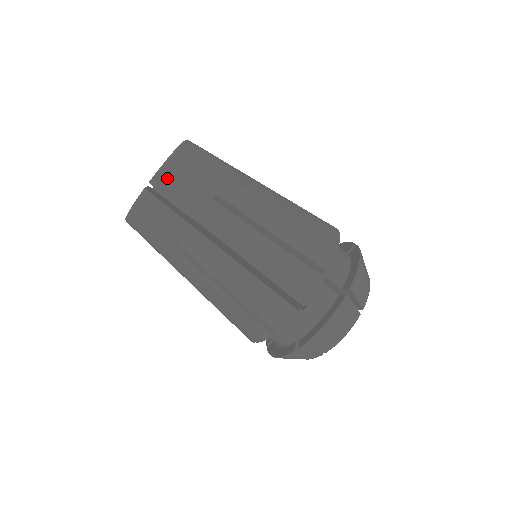
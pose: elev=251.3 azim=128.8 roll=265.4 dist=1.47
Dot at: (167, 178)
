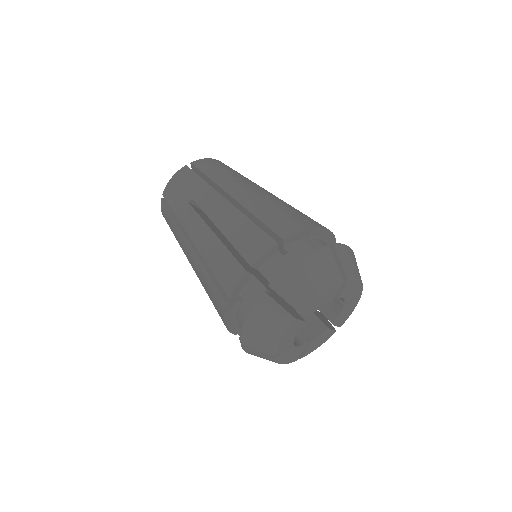
Dot at: occluded
